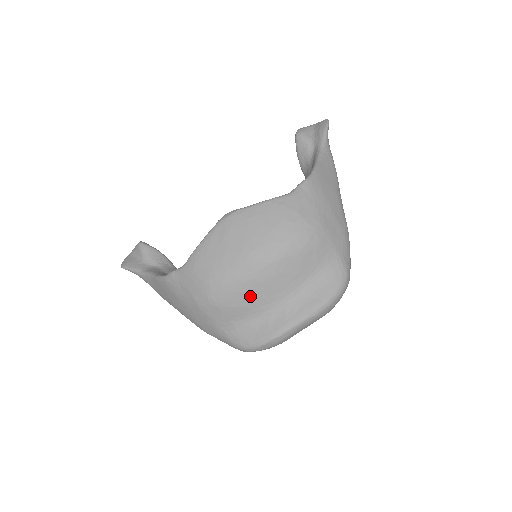
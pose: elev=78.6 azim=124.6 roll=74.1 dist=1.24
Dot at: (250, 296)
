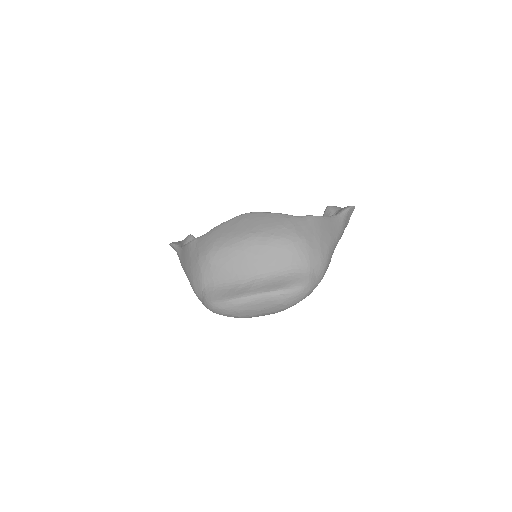
Dot at: (234, 263)
